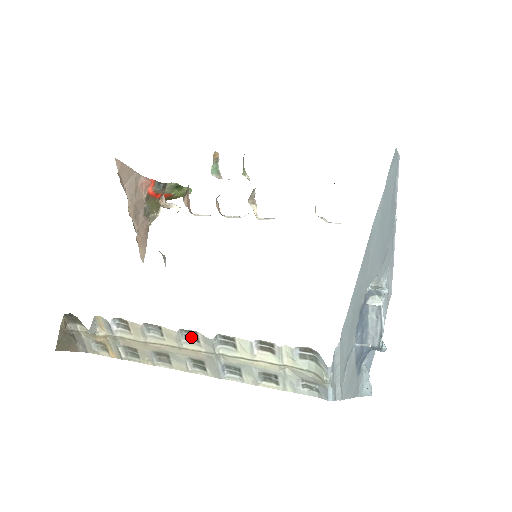
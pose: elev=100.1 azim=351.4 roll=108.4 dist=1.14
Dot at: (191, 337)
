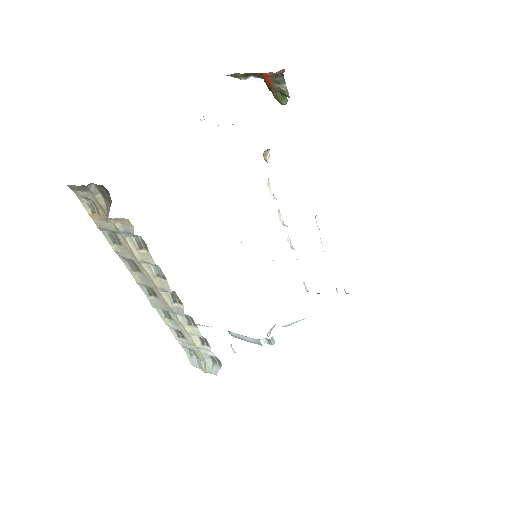
Dot at: (173, 295)
